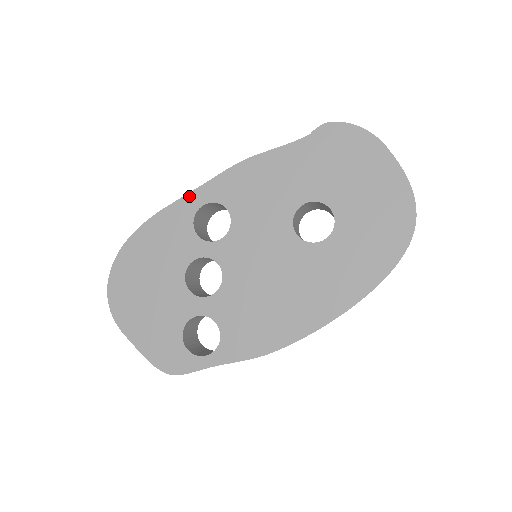
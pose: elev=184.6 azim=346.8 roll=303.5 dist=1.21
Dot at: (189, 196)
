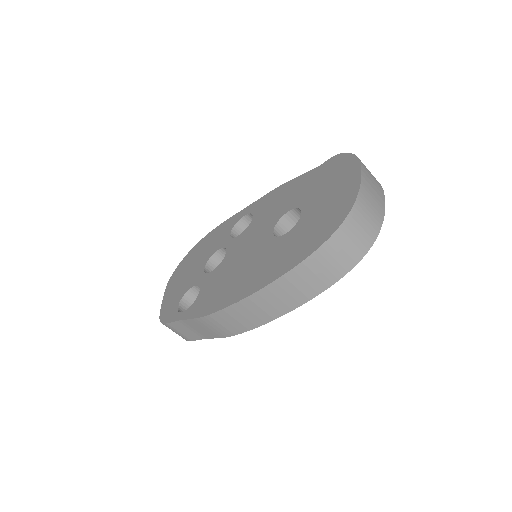
Dot at: (243, 210)
